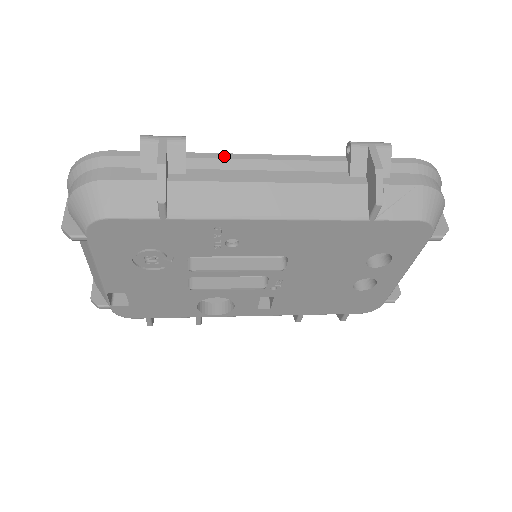
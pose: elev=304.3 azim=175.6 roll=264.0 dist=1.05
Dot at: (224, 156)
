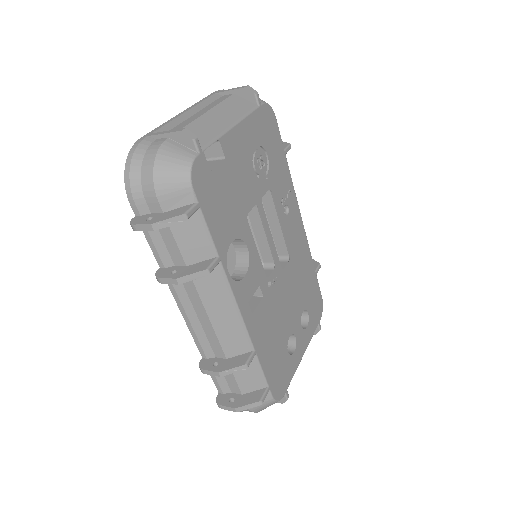
Dot at: occluded
